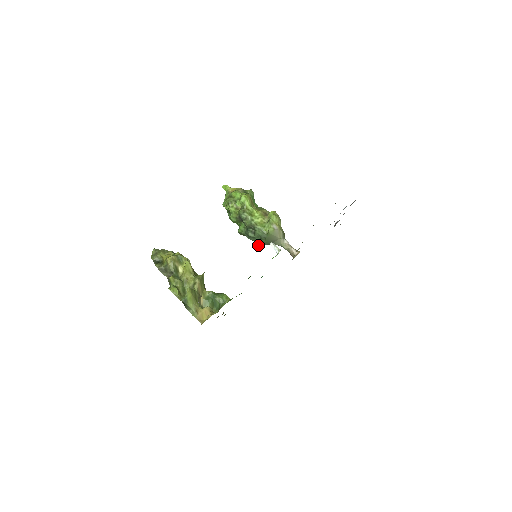
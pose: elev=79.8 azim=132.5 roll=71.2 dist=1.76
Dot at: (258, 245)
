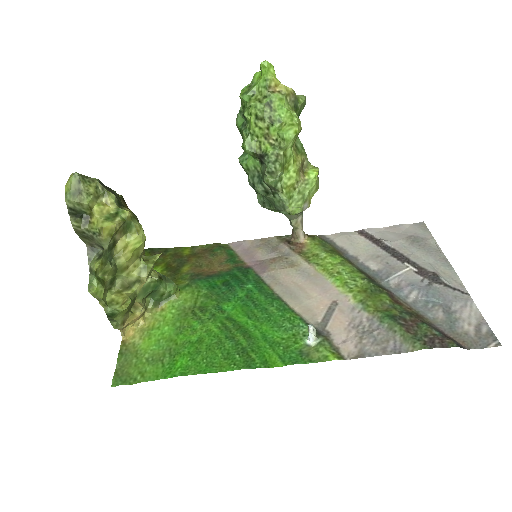
Dot at: (258, 201)
